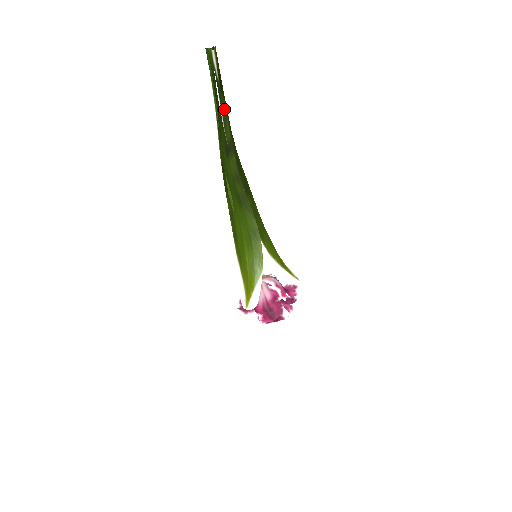
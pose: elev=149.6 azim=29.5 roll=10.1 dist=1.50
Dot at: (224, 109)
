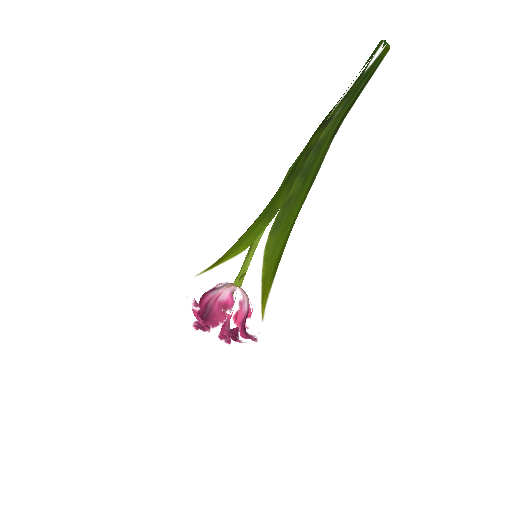
Dot at: (352, 90)
